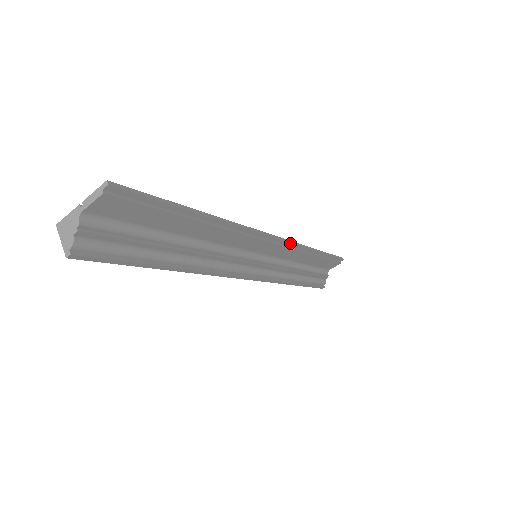
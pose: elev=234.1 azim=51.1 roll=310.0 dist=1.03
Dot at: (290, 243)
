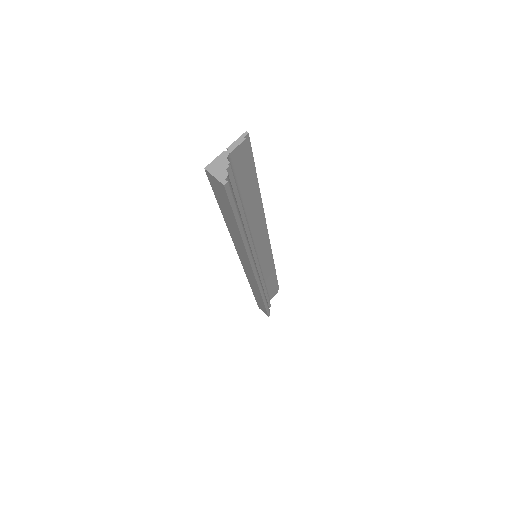
Dot at: (271, 250)
